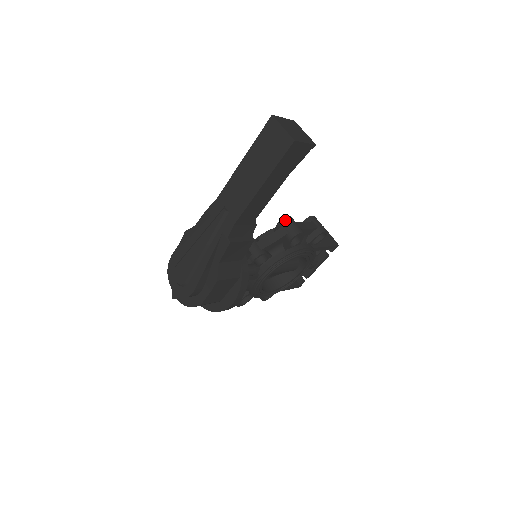
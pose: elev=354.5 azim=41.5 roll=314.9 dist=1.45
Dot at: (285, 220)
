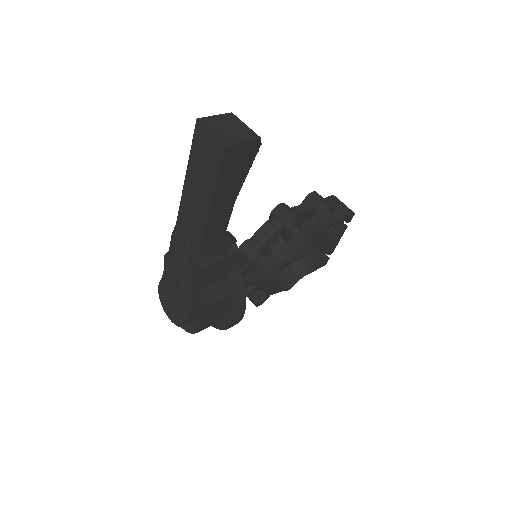
Dot at: (277, 210)
